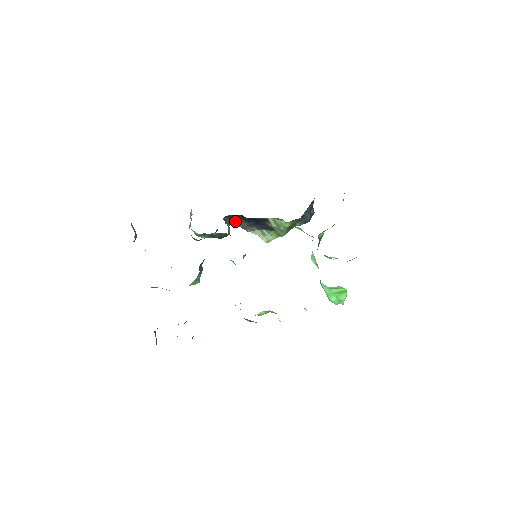
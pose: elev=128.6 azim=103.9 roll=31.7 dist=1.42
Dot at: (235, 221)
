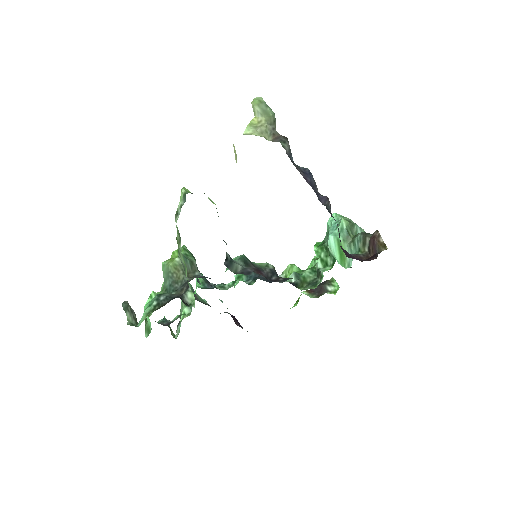
Dot at: occluded
